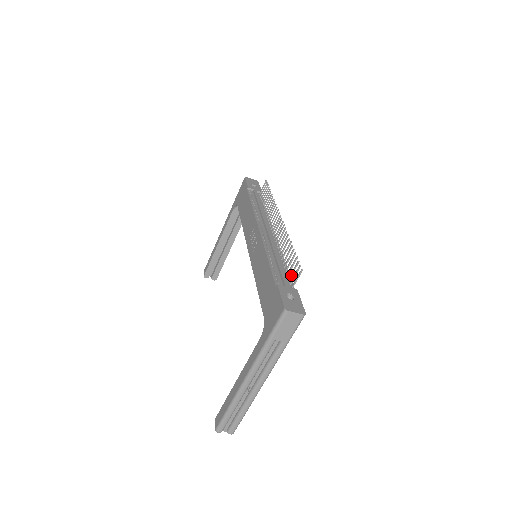
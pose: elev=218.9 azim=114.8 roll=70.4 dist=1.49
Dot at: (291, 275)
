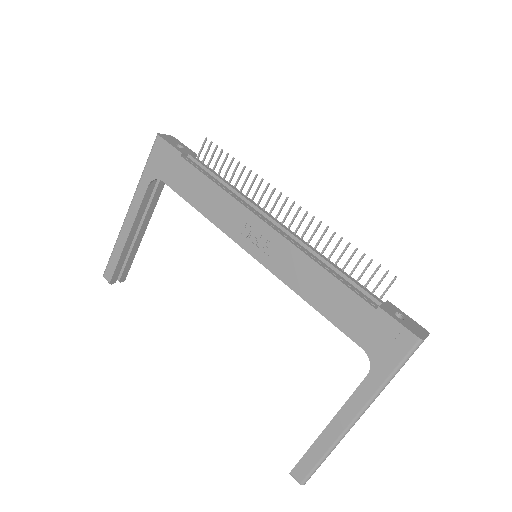
Dot at: (368, 283)
